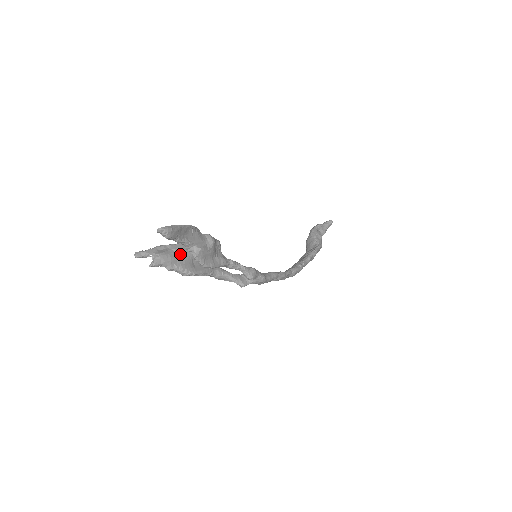
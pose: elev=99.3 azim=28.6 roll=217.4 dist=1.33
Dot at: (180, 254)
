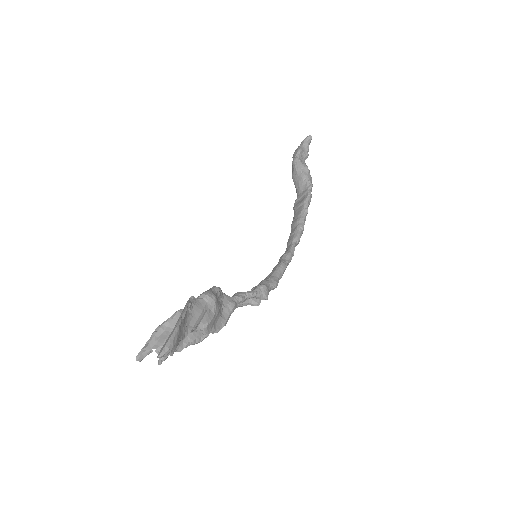
Dot at: occluded
